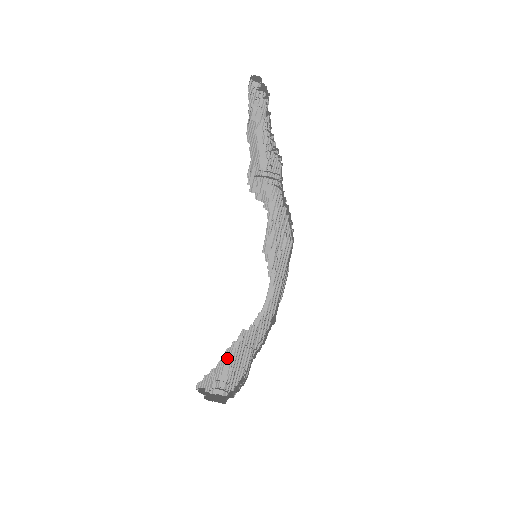
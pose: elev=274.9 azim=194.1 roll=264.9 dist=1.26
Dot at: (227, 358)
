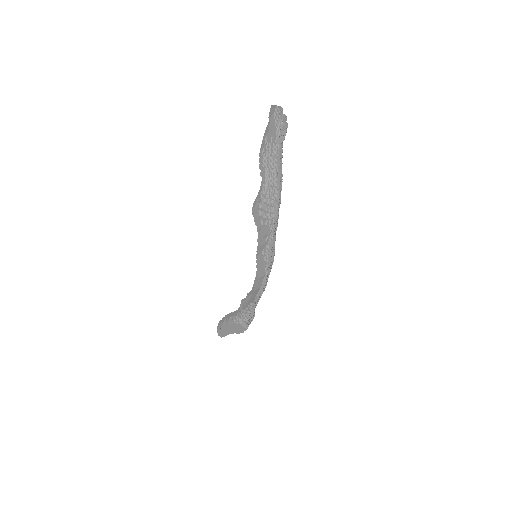
Dot at: (251, 307)
